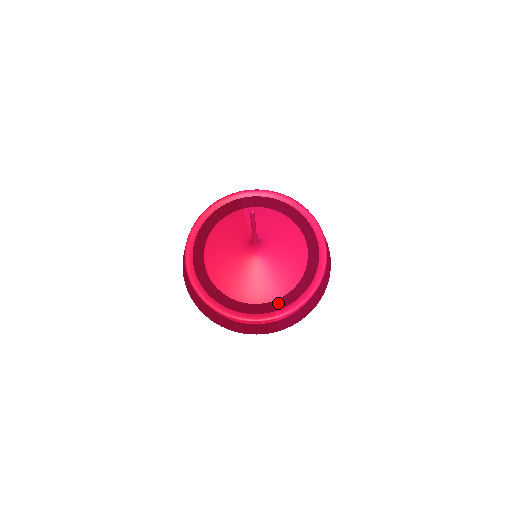
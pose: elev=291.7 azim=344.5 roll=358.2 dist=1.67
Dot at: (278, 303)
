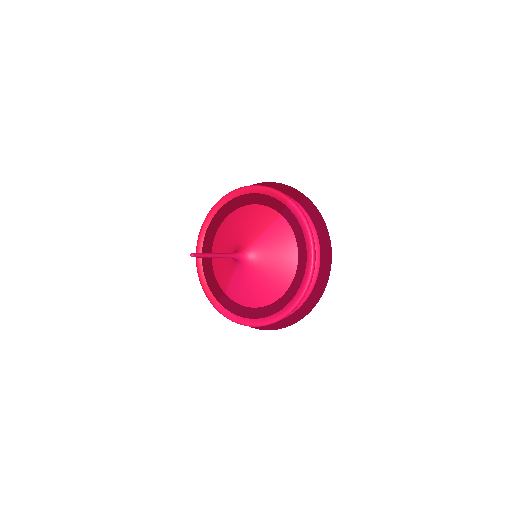
Dot at: (224, 301)
